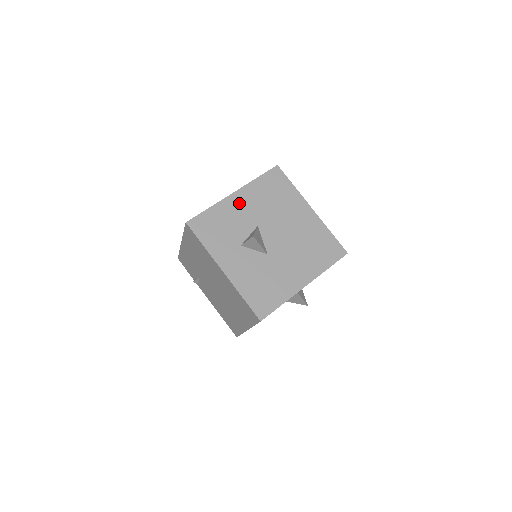
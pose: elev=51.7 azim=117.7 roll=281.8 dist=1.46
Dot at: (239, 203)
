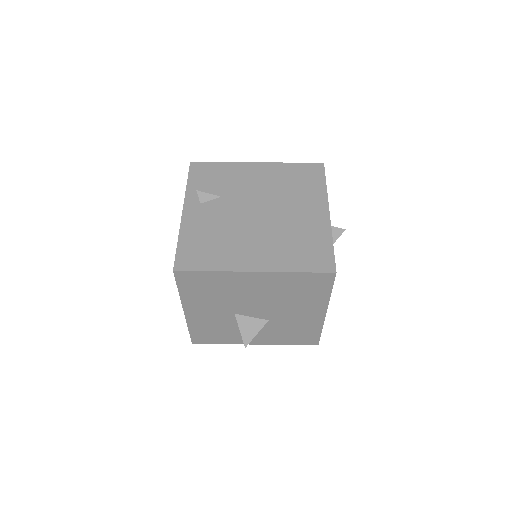
Dot at: (199, 314)
